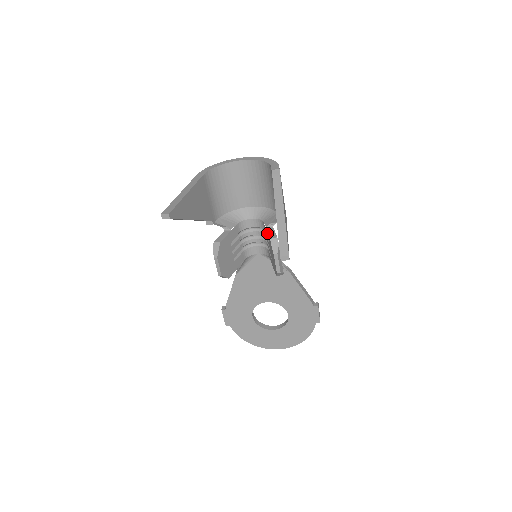
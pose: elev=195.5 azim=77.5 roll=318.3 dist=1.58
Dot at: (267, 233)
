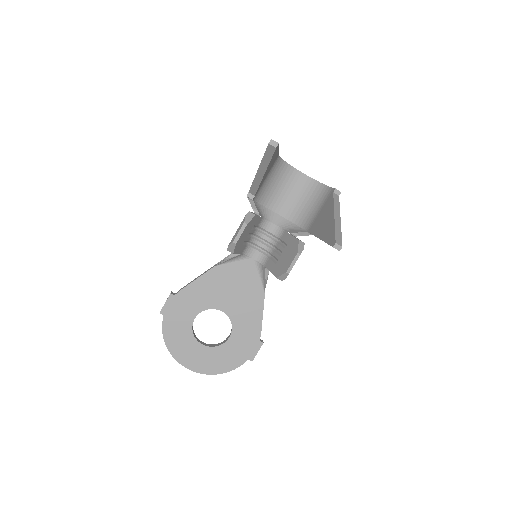
Dot at: (292, 237)
